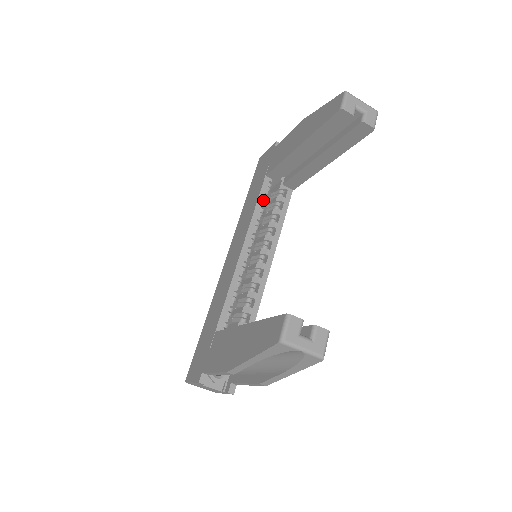
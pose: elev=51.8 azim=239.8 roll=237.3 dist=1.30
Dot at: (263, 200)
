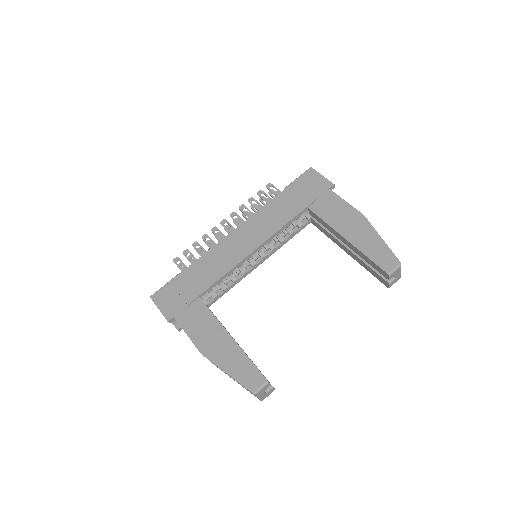
Dot at: occluded
